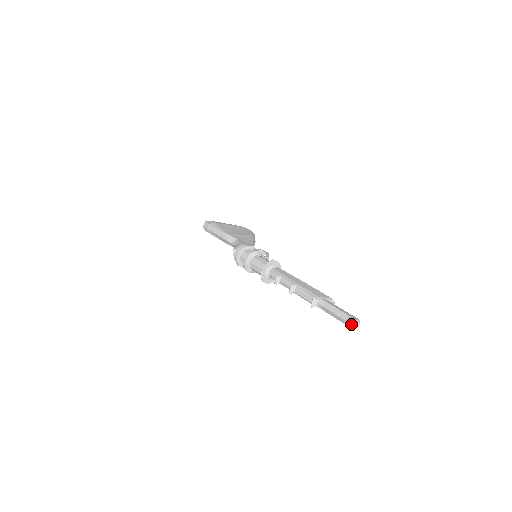
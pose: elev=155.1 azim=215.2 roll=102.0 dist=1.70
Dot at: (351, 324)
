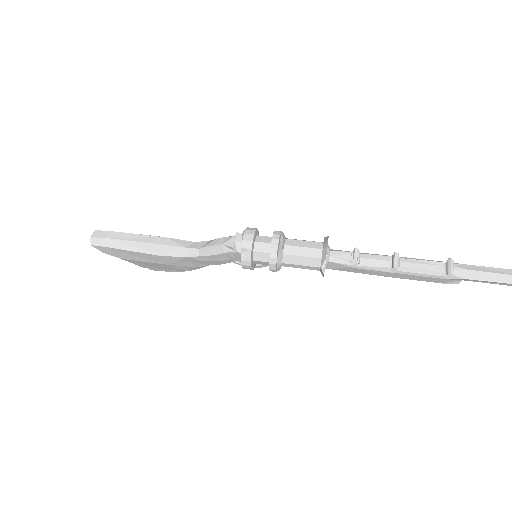
Dot at: out of frame
